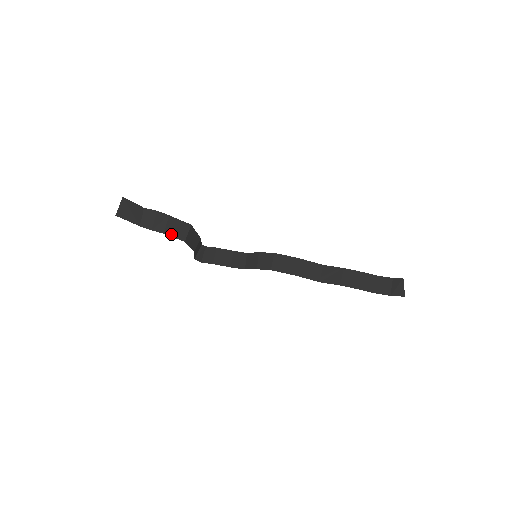
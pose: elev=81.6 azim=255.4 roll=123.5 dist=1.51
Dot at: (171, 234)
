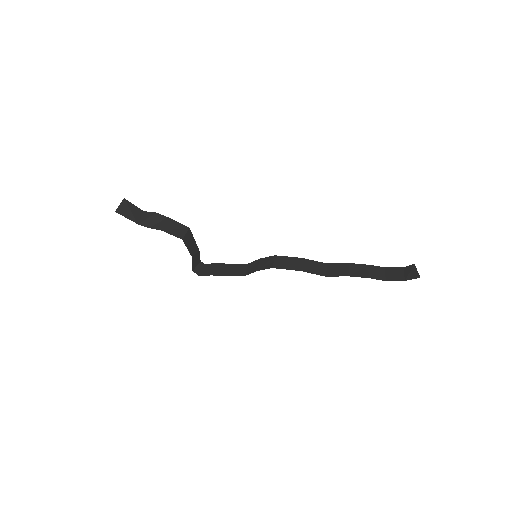
Dot at: (169, 232)
